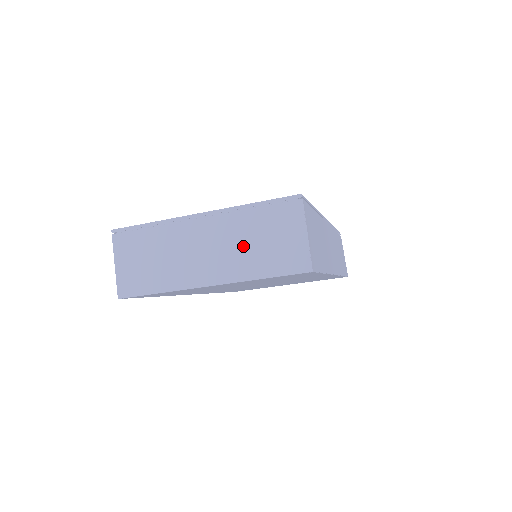
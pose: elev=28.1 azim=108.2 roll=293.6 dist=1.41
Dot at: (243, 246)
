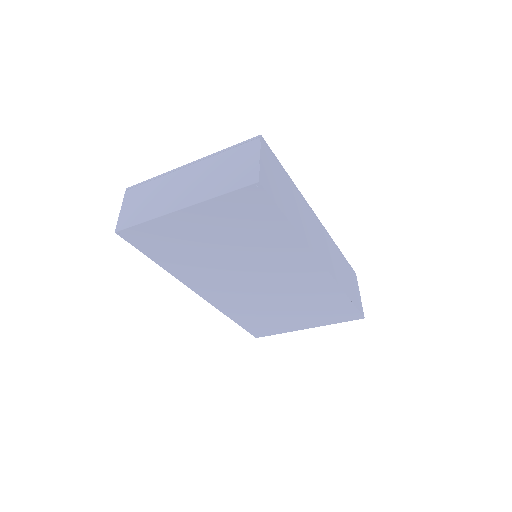
Dot at: (212, 177)
